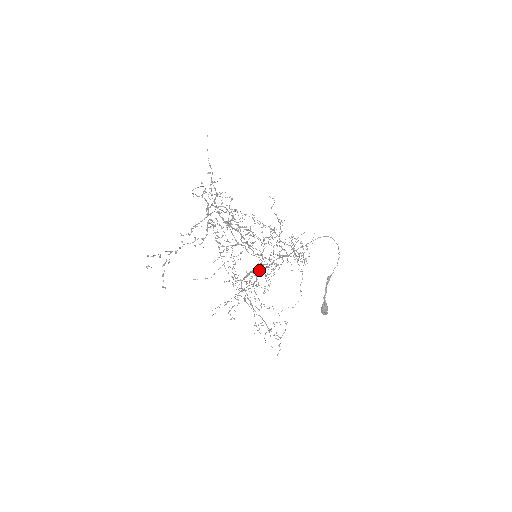
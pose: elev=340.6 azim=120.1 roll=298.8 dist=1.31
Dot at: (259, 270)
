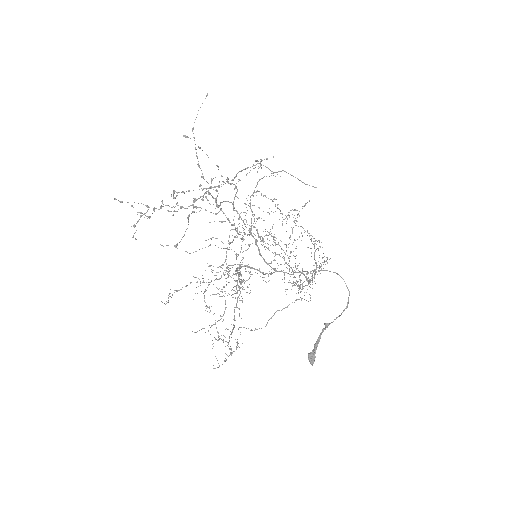
Dot at: occluded
